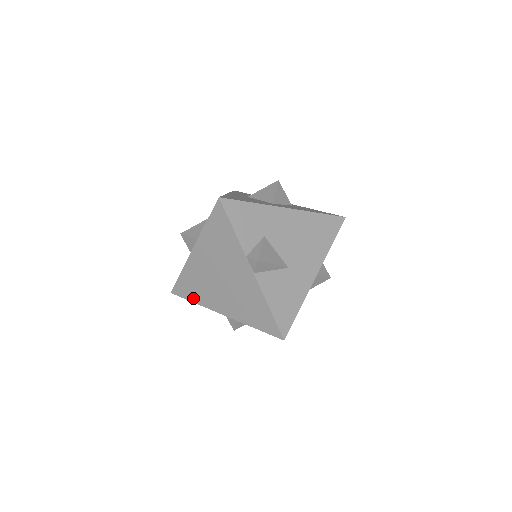
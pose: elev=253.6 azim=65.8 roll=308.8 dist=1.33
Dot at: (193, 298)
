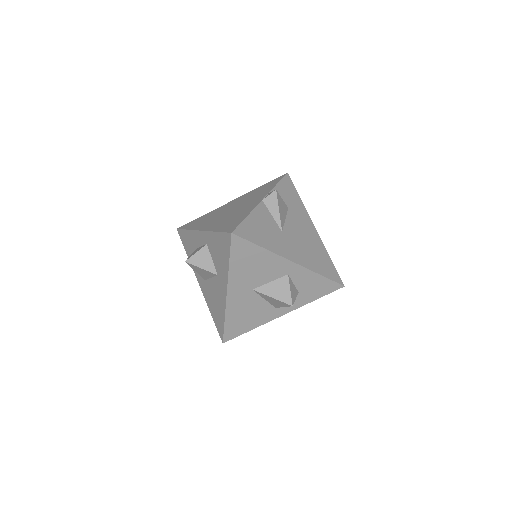
Dot at: (191, 227)
